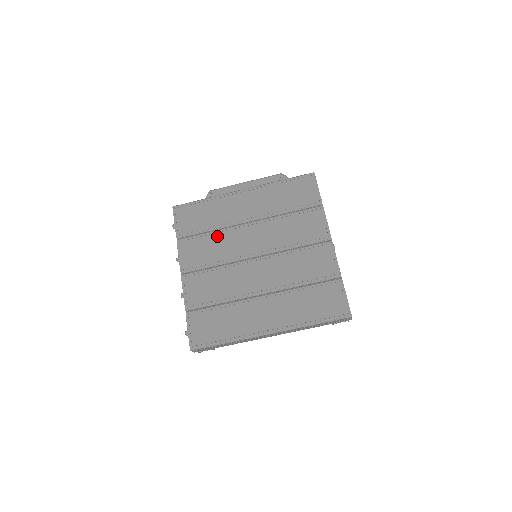
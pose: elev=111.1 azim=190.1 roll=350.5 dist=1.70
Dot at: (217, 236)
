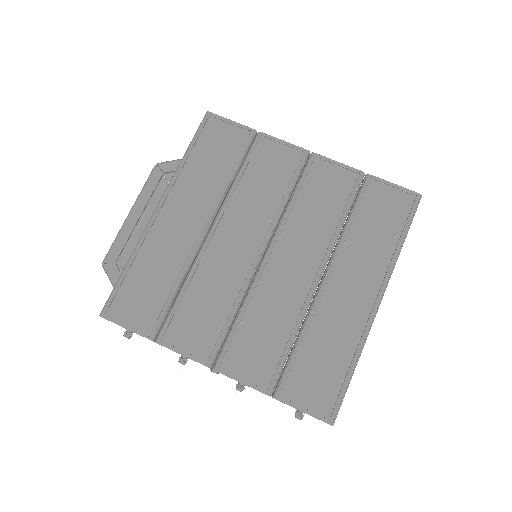
Dot at: (195, 283)
